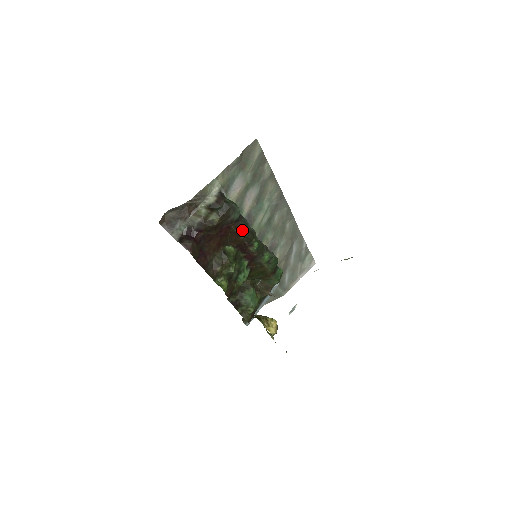
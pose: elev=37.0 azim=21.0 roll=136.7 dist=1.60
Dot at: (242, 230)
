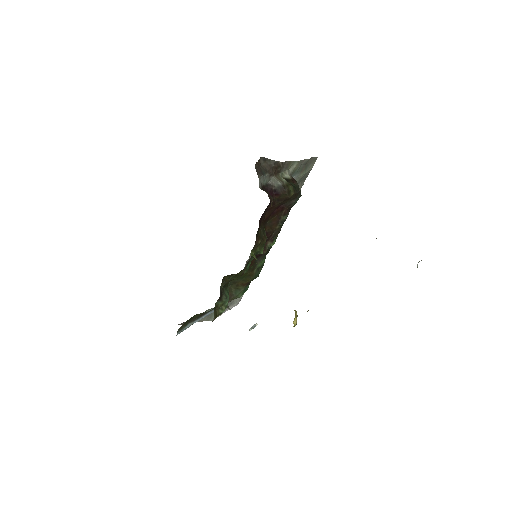
Dot at: (284, 219)
